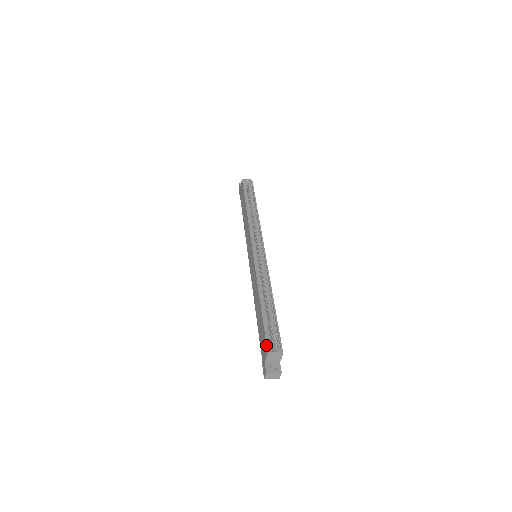
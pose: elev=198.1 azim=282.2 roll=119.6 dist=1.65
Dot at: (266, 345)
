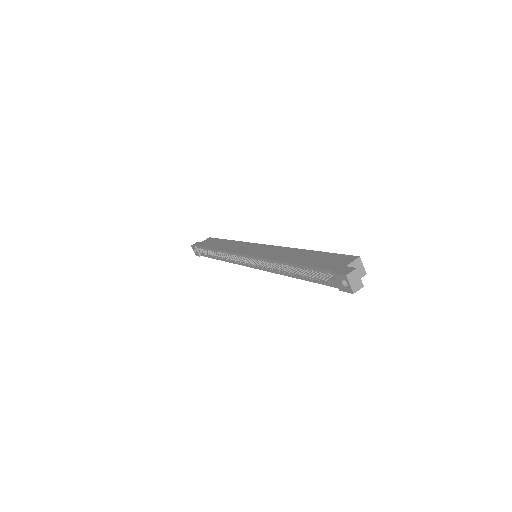
Dot at: (351, 255)
